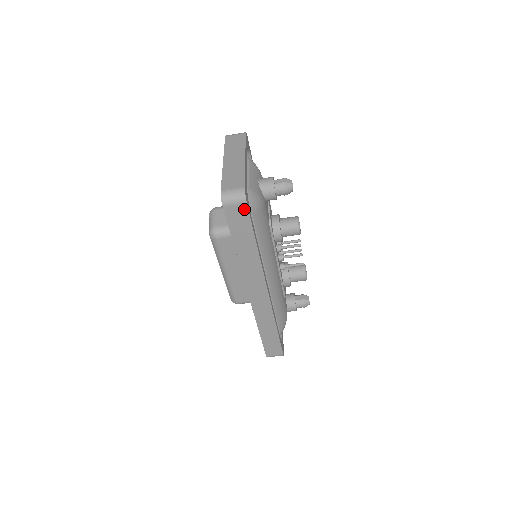
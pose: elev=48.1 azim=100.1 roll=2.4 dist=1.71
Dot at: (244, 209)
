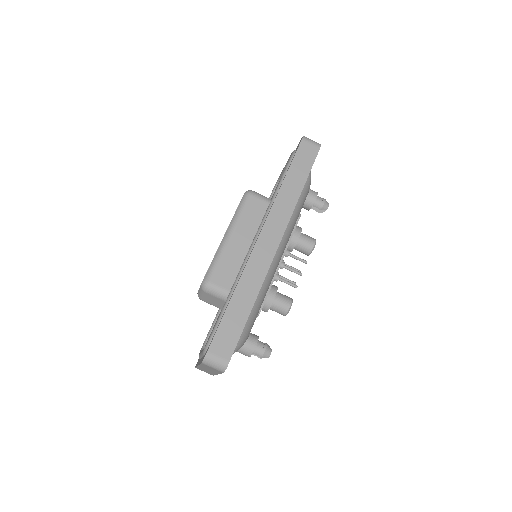
Dot at: (315, 151)
